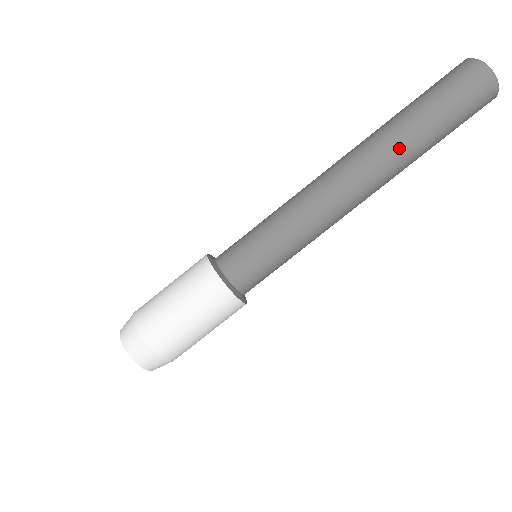
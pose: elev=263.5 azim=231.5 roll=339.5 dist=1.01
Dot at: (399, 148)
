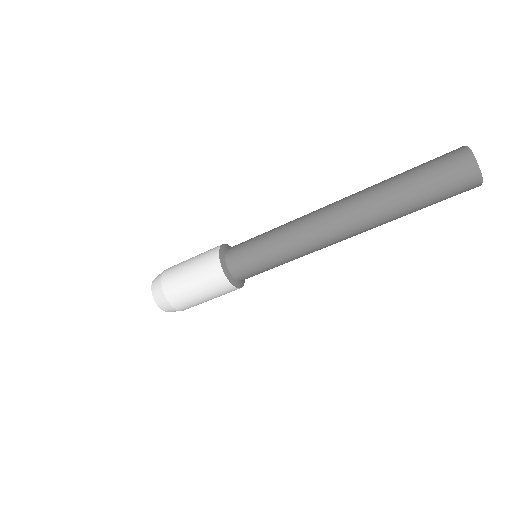
Dot at: occluded
